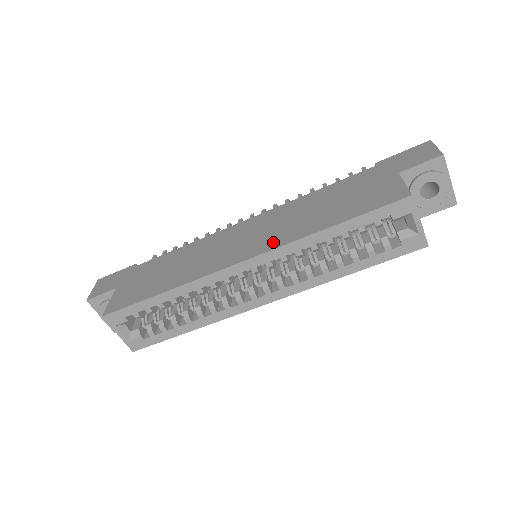
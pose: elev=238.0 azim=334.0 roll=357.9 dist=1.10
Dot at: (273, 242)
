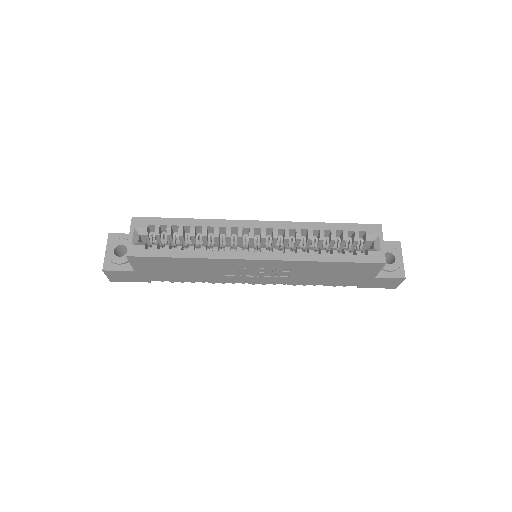
Dot at: occluded
